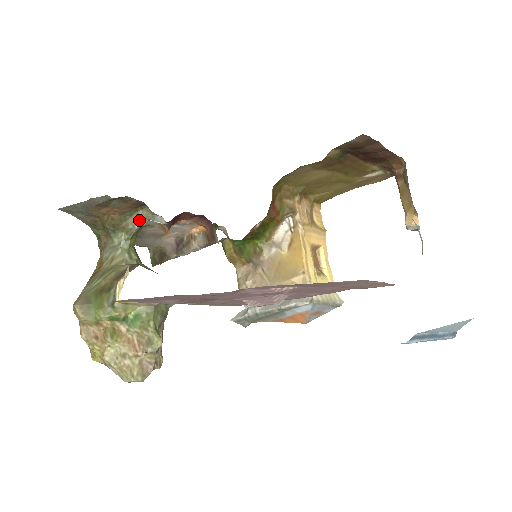
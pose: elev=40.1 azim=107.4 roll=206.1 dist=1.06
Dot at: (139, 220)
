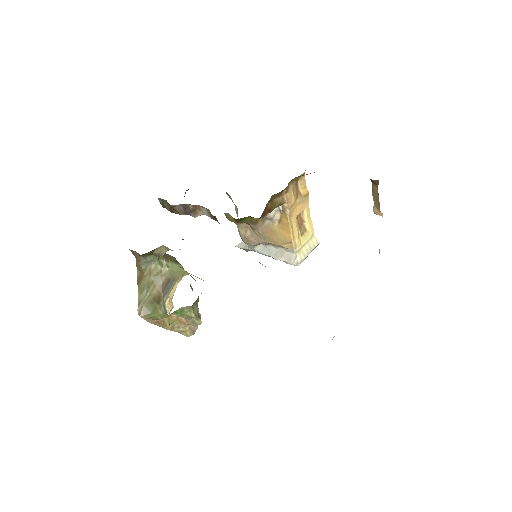
Dot at: (164, 252)
